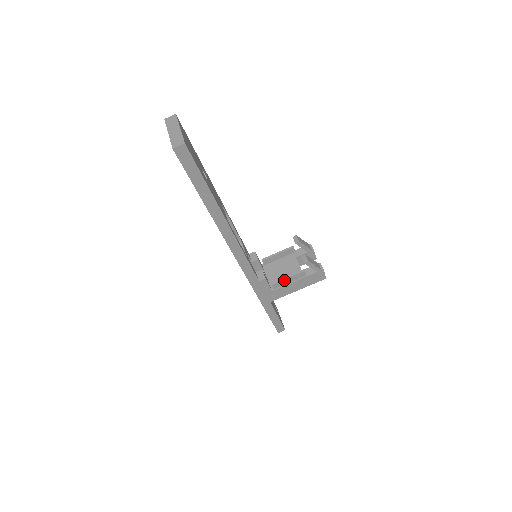
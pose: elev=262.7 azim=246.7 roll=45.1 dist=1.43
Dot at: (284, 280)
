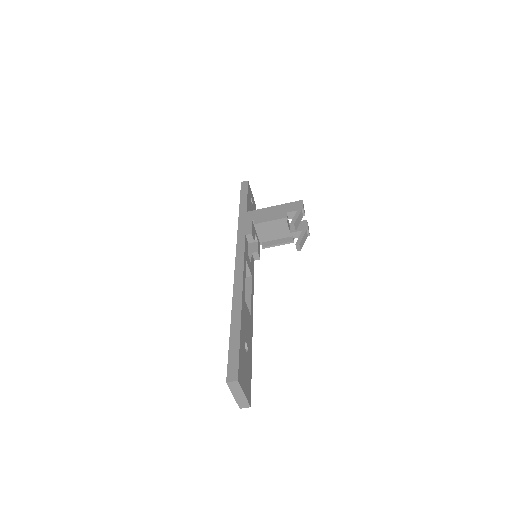
Dot at: (274, 246)
